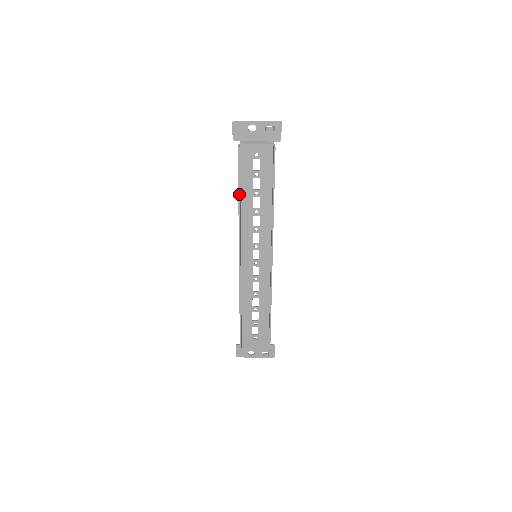
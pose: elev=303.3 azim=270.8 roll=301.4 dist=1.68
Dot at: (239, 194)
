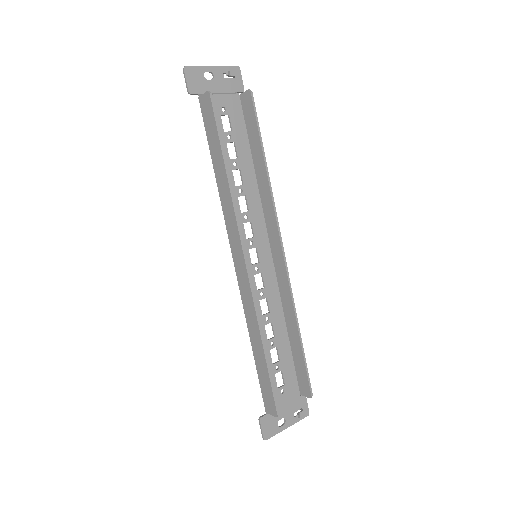
Dot at: (224, 158)
